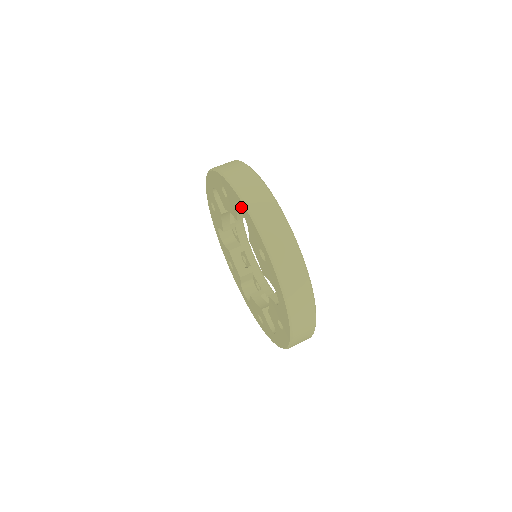
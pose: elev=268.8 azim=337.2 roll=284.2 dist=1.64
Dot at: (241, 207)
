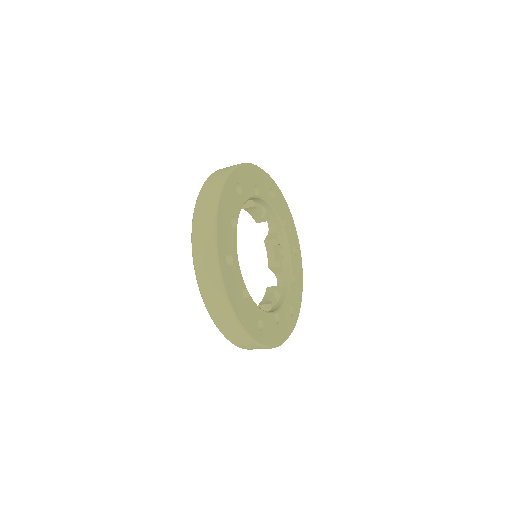
Dot at: occluded
